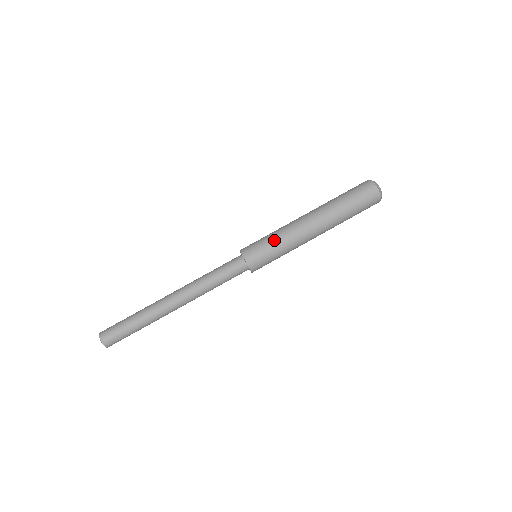
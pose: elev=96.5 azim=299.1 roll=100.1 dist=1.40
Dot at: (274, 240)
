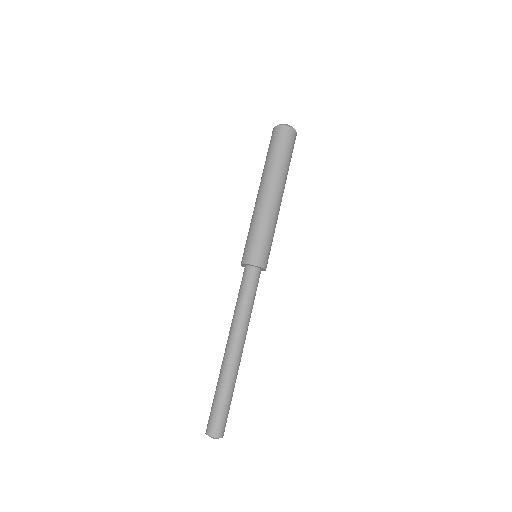
Dot at: (251, 230)
